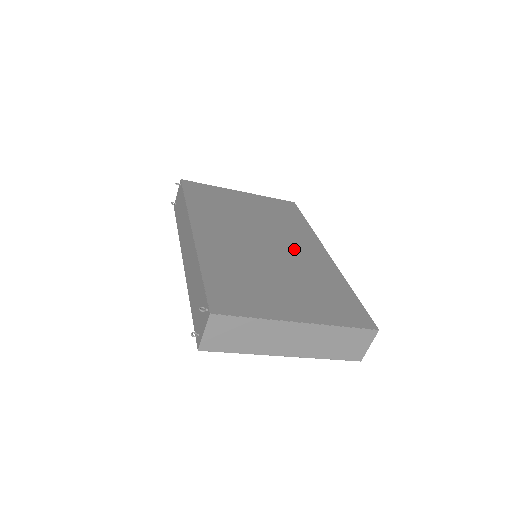
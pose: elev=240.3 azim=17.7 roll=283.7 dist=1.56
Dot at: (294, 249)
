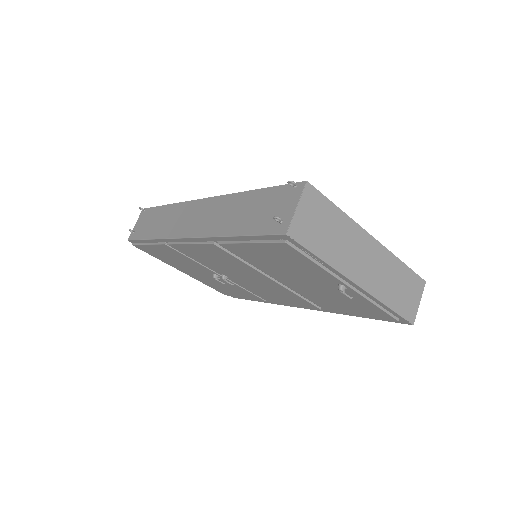
Dot at: occluded
